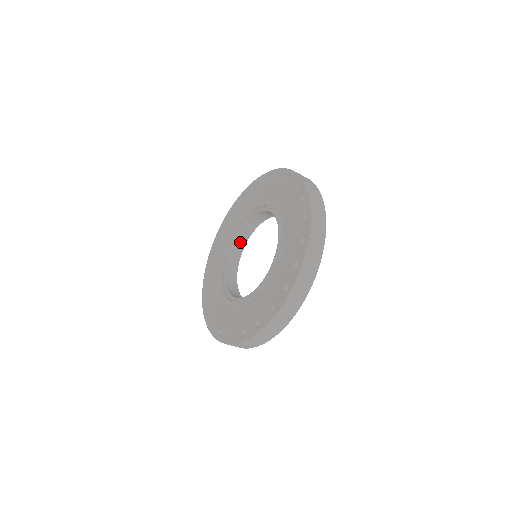
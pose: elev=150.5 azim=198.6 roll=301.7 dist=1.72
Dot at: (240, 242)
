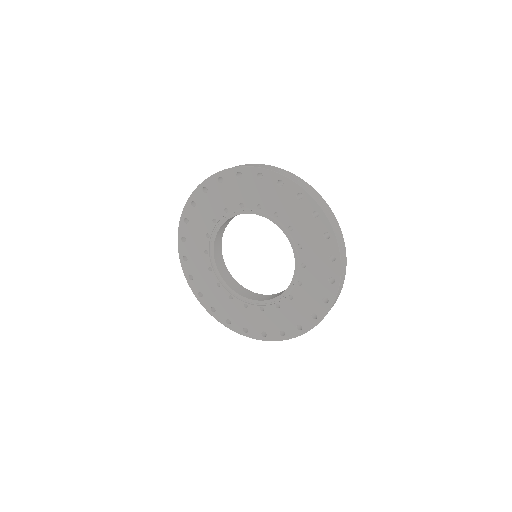
Dot at: (219, 236)
